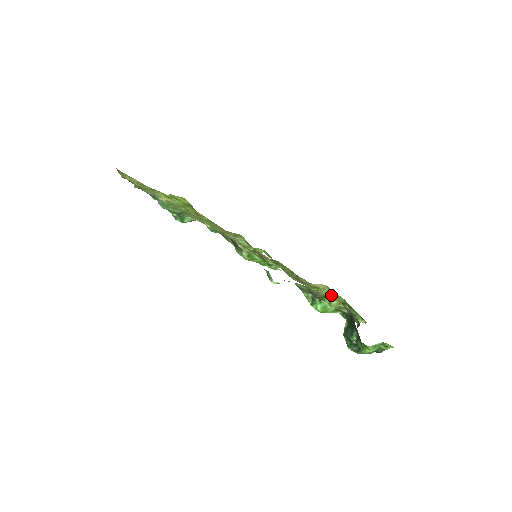
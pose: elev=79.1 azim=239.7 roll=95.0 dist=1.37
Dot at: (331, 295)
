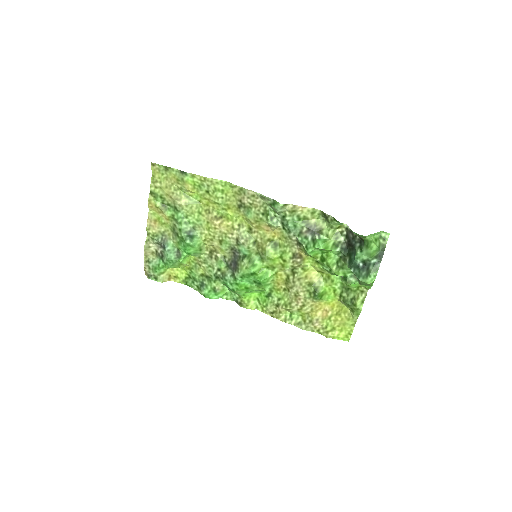
Dot at: (325, 224)
